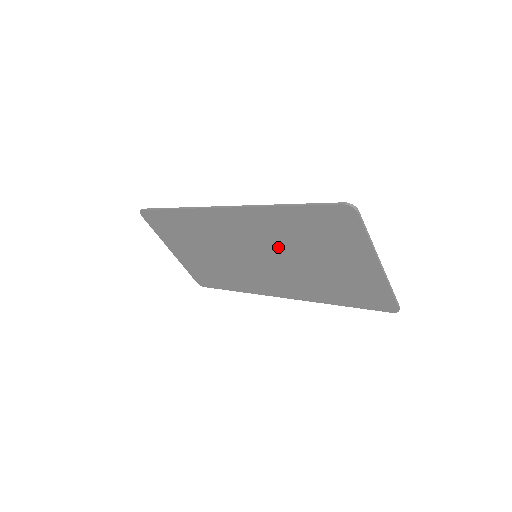
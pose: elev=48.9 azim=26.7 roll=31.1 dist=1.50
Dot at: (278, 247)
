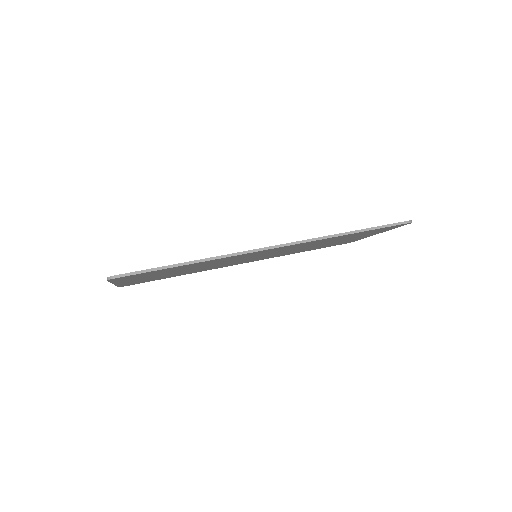
Dot at: (297, 248)
